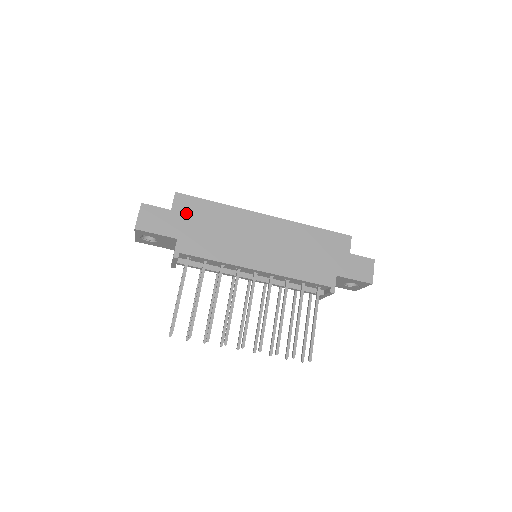
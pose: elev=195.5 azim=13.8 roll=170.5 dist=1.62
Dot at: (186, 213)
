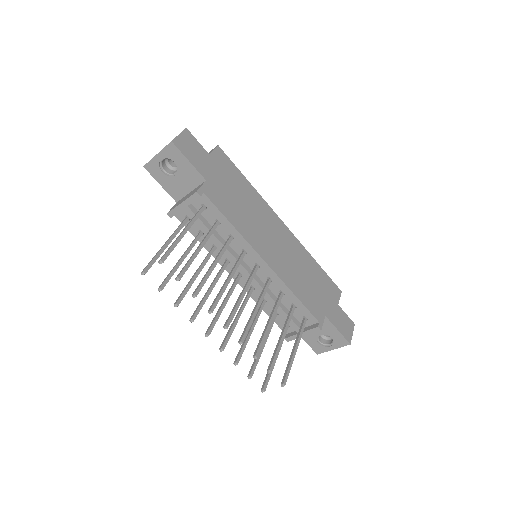
Dot at: (221, 167)
